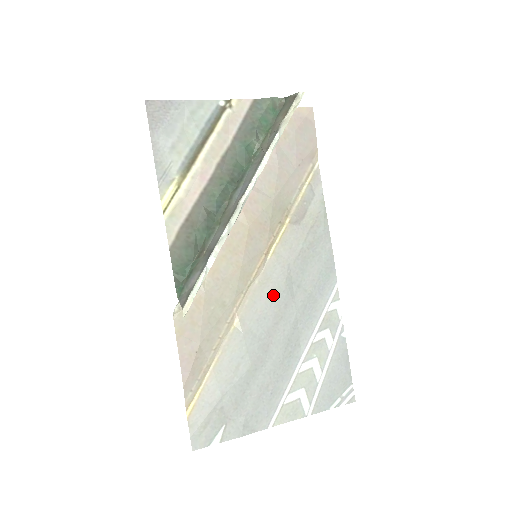
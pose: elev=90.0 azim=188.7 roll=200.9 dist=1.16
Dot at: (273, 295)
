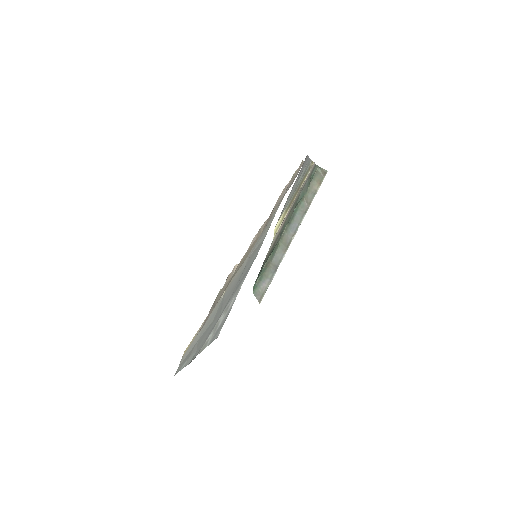
Dot at: (238, 276)
